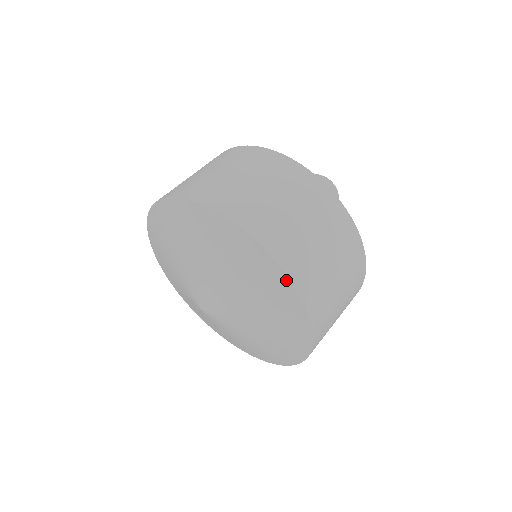
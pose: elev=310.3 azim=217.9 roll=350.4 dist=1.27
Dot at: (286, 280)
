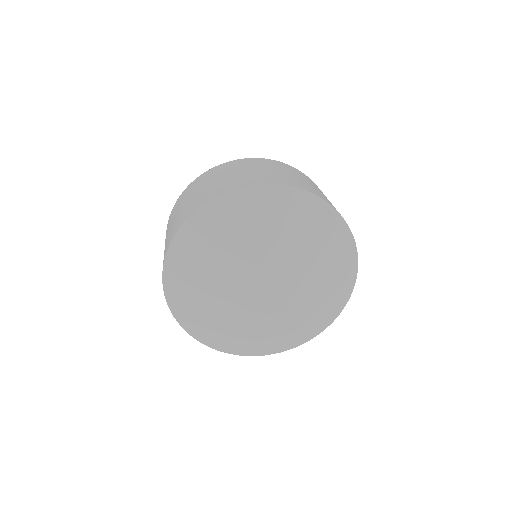
Dot at: (337, 215)
